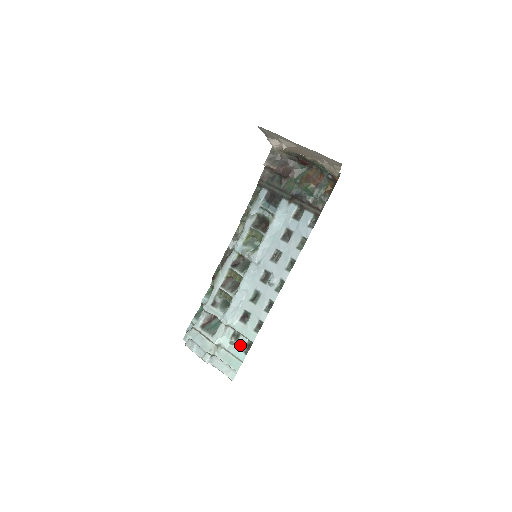
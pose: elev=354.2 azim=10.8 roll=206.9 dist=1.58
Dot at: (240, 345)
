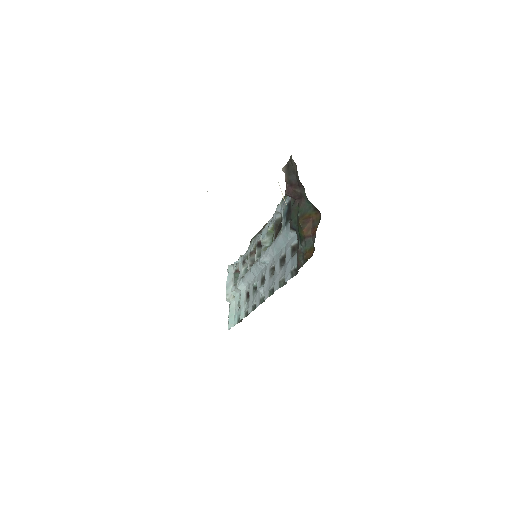
Dot at: (239, 312)
